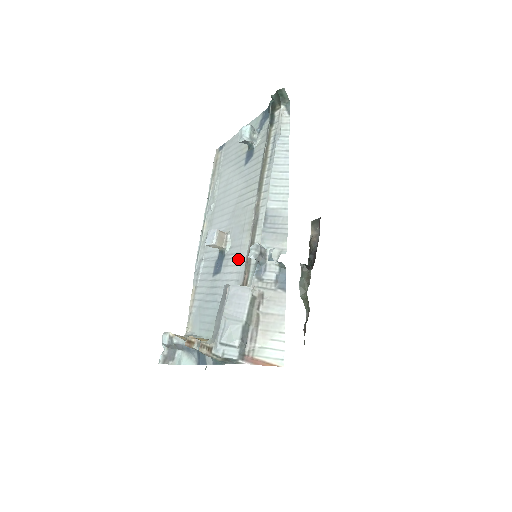
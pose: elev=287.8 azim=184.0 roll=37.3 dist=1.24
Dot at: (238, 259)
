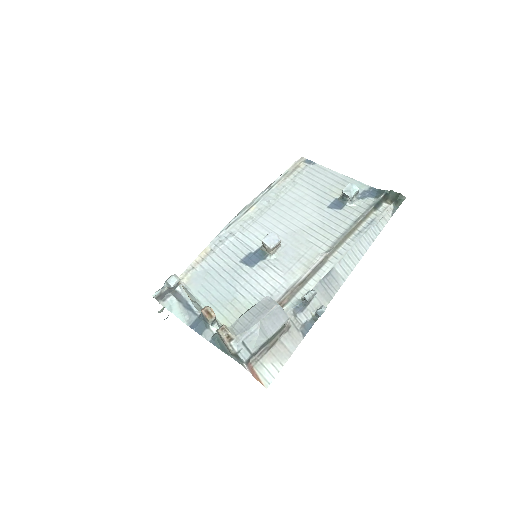
Dot at: (281, 277)
